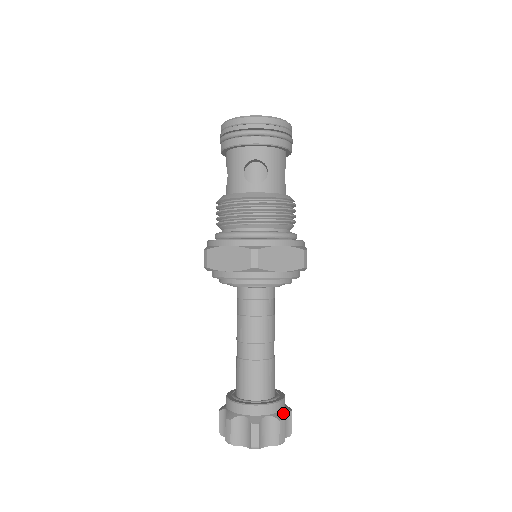
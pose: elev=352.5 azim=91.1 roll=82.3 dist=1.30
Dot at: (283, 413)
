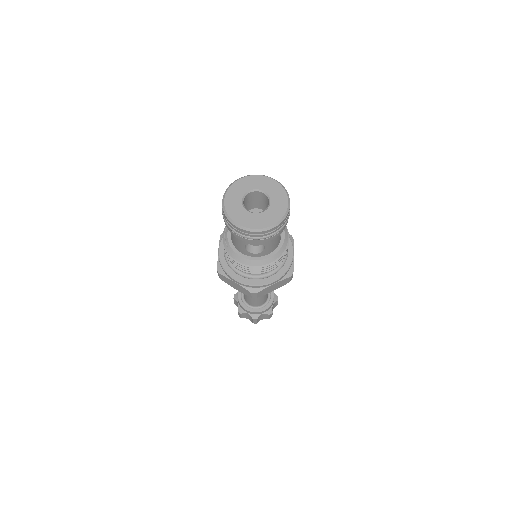
Dot at: (272, 307)
